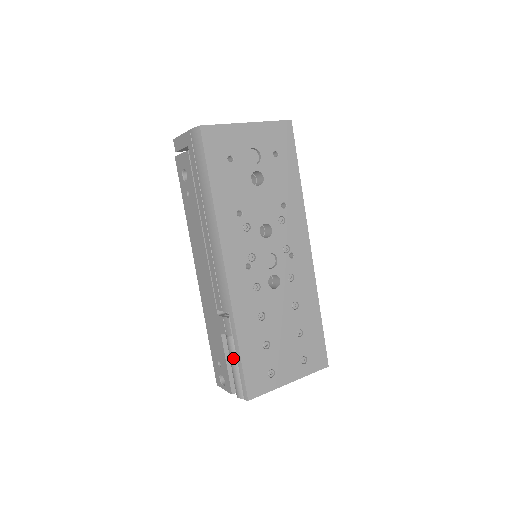
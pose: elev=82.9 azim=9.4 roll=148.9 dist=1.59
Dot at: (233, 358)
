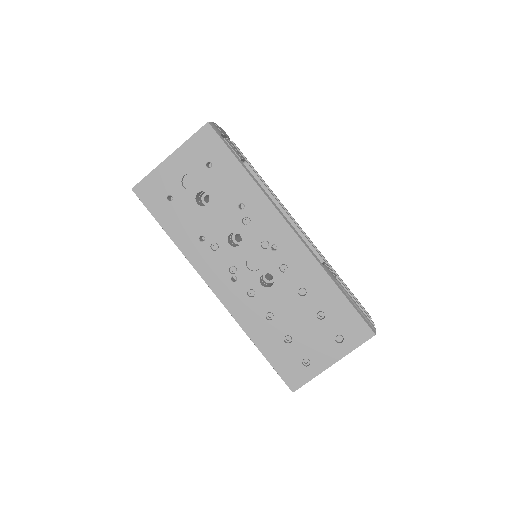
Dot at: occluded
